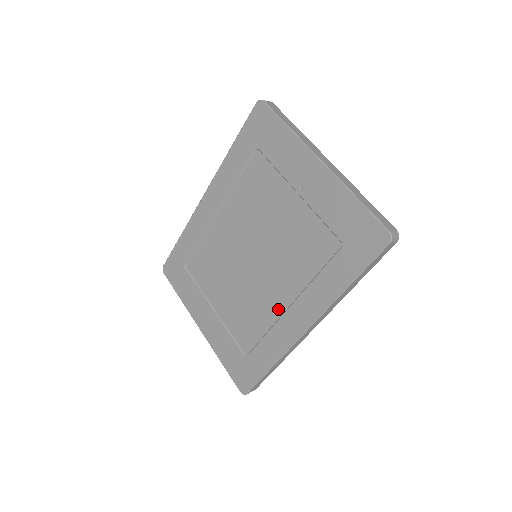
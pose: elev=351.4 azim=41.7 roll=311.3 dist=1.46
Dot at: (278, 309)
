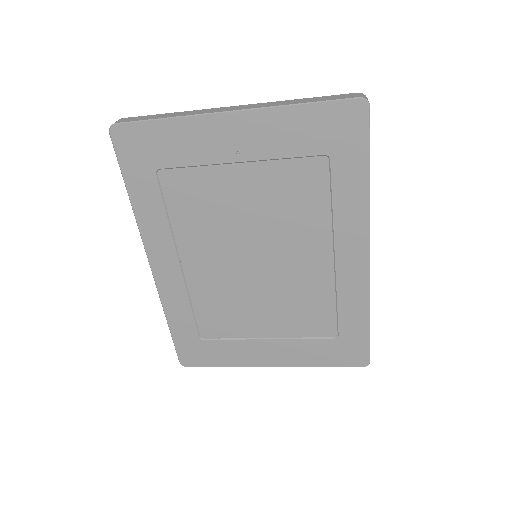
Dot at: (326, 271)
